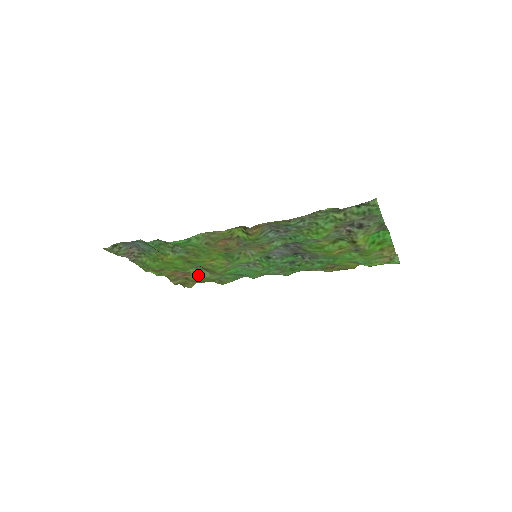
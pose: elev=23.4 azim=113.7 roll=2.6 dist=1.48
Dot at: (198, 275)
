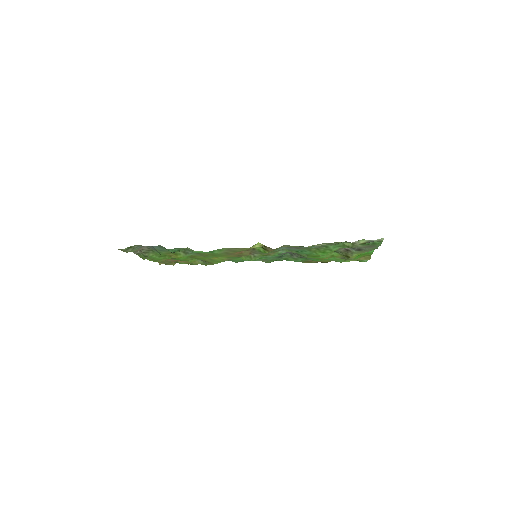
Dot at: (191, 262)
